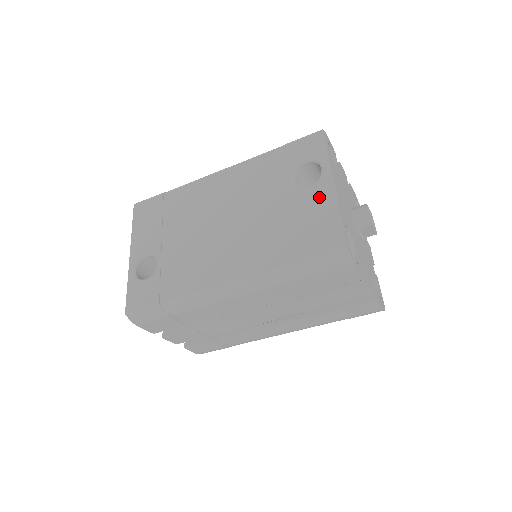
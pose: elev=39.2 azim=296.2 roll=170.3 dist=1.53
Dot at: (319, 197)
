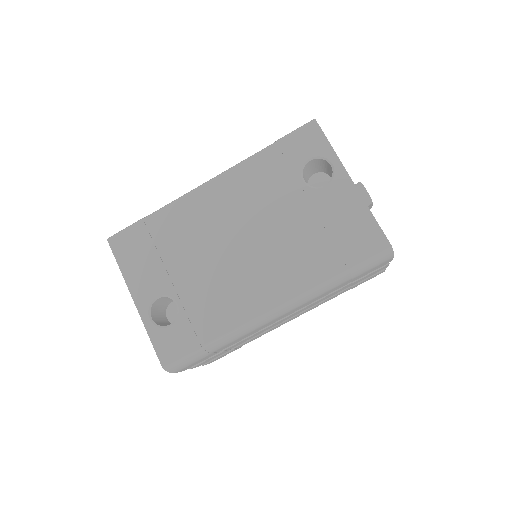
Dot at: (341, 198)
